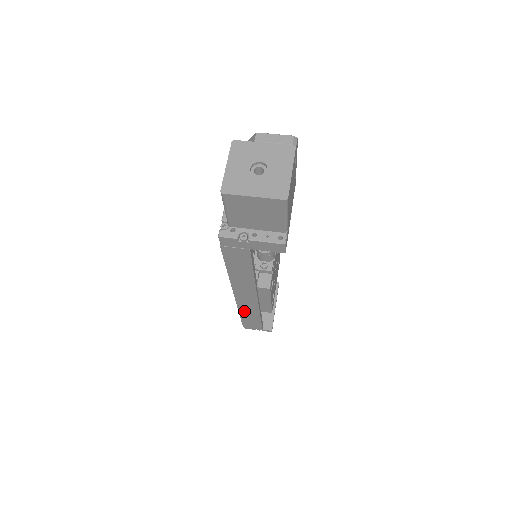
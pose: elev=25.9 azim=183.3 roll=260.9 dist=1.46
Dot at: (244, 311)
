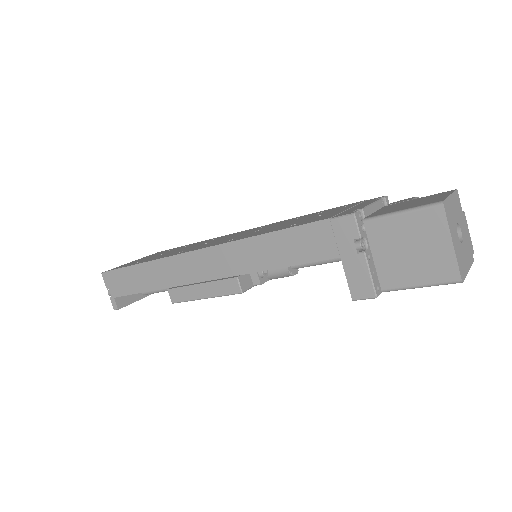
Dot at: (155, 268)
